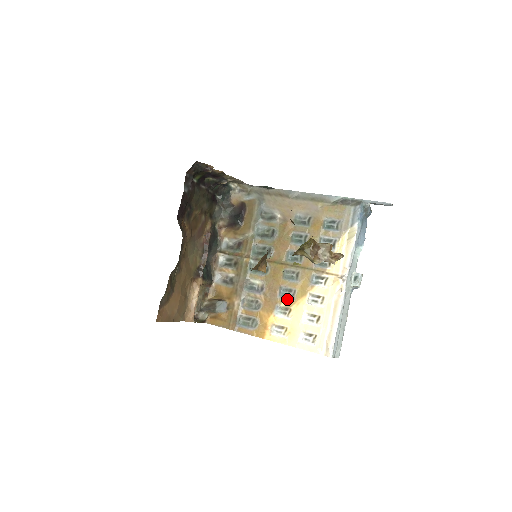
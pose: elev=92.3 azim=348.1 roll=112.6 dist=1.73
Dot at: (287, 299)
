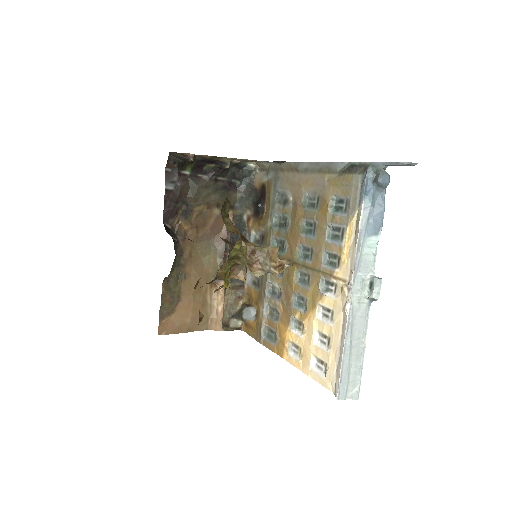
Dot at: (300, 310)
